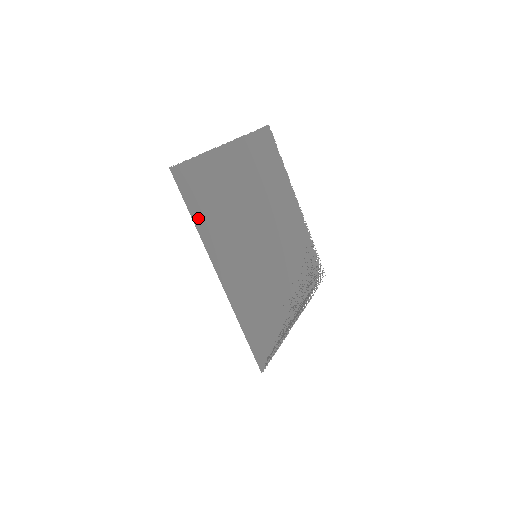
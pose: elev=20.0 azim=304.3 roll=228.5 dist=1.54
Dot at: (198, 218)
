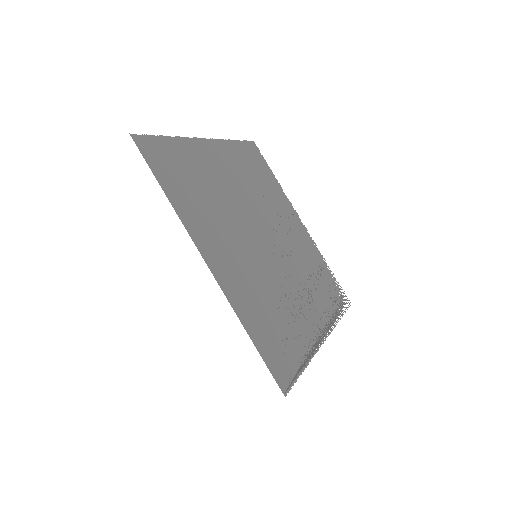
Dot at: (172, 194)
